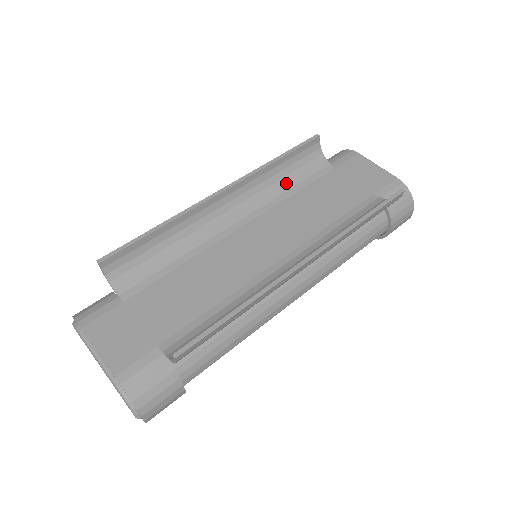
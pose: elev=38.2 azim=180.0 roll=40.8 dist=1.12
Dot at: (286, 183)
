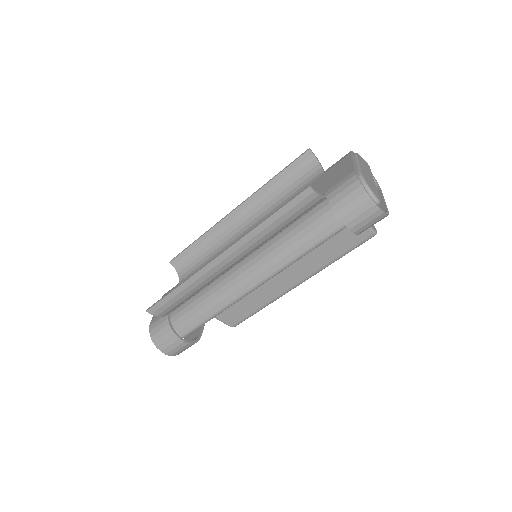
Dot at: (284, 196)
